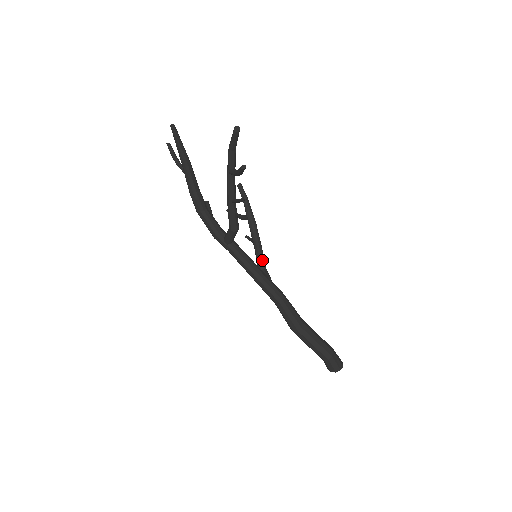
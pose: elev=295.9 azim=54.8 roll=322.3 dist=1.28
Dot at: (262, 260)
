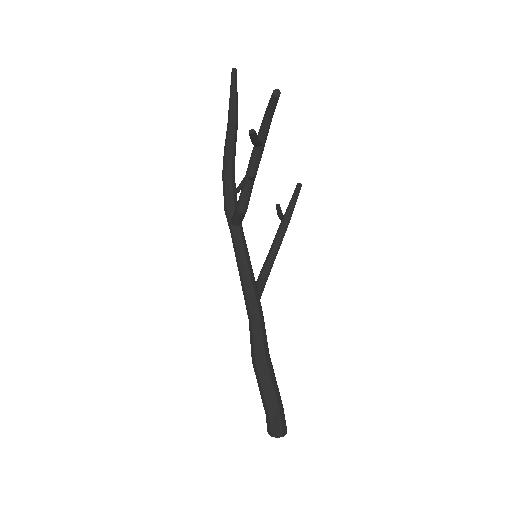
Dot at: (267, 268)
